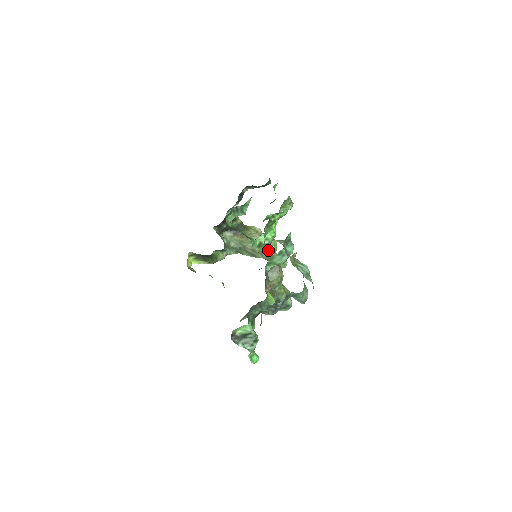
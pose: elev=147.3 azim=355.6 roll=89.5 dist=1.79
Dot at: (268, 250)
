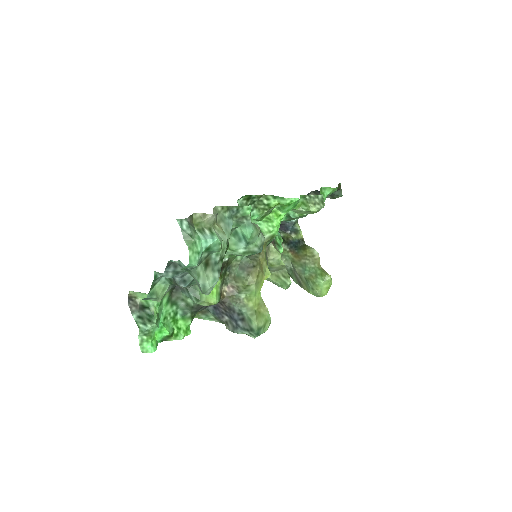
Dot at: occluded
